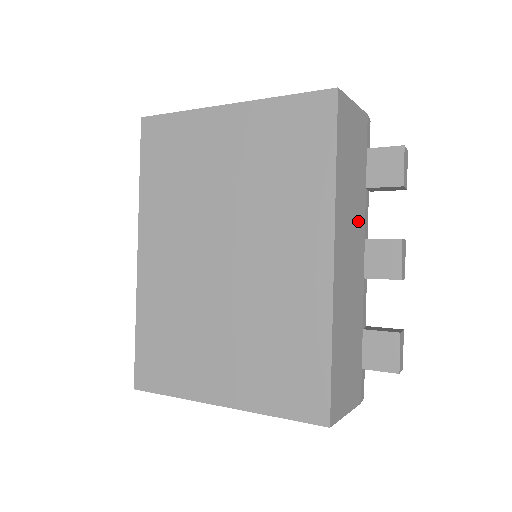
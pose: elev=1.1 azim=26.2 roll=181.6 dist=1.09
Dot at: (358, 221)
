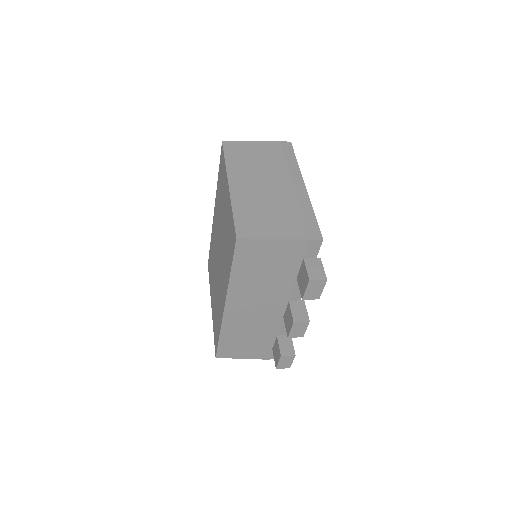
Dot at: (275, 293)
